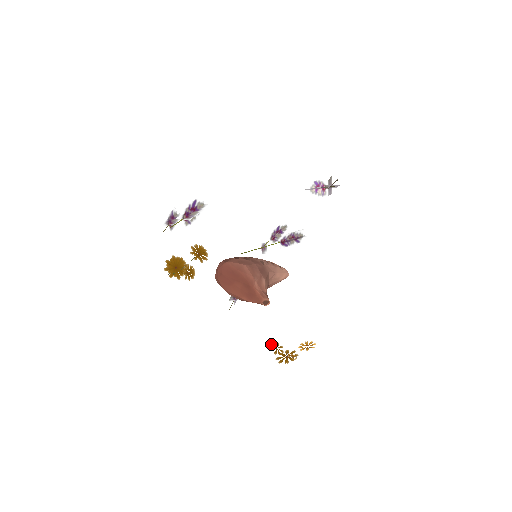
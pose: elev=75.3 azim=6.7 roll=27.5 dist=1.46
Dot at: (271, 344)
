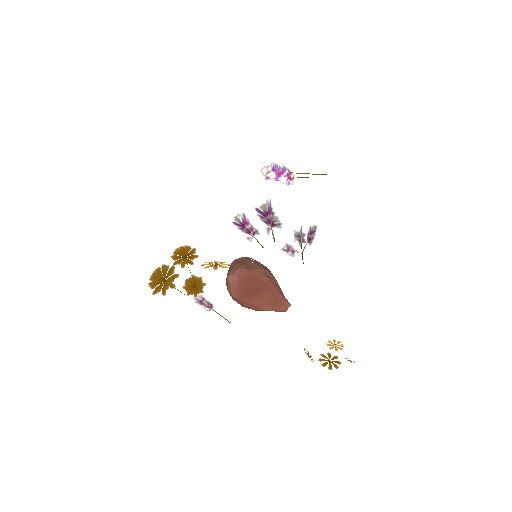
Dot at: (305, 352)
